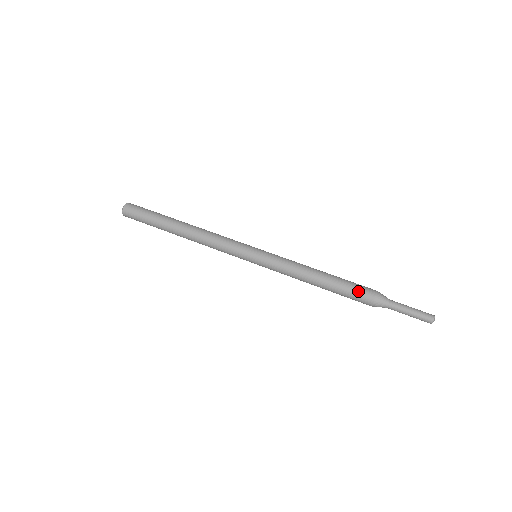
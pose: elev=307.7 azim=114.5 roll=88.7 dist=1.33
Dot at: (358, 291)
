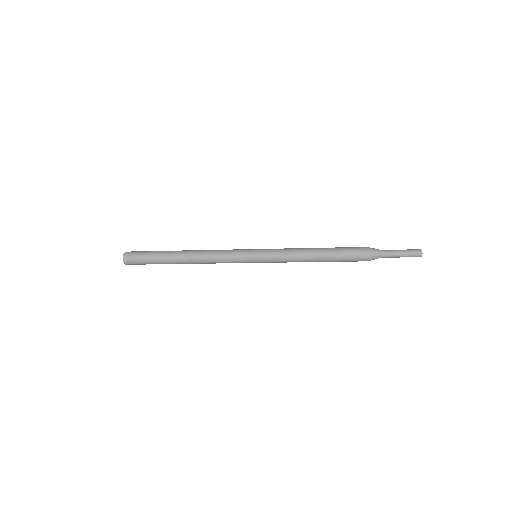
Dot at: (353, 249)
